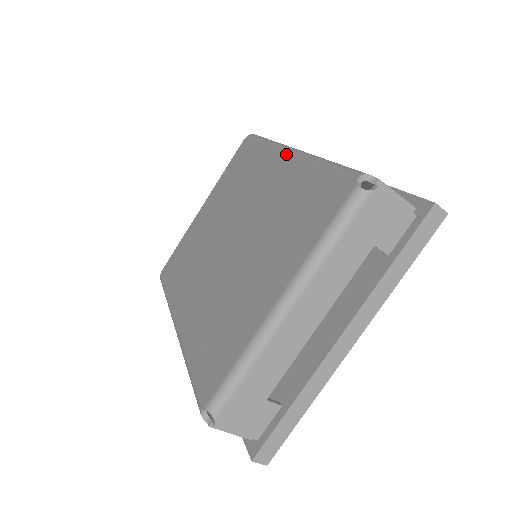
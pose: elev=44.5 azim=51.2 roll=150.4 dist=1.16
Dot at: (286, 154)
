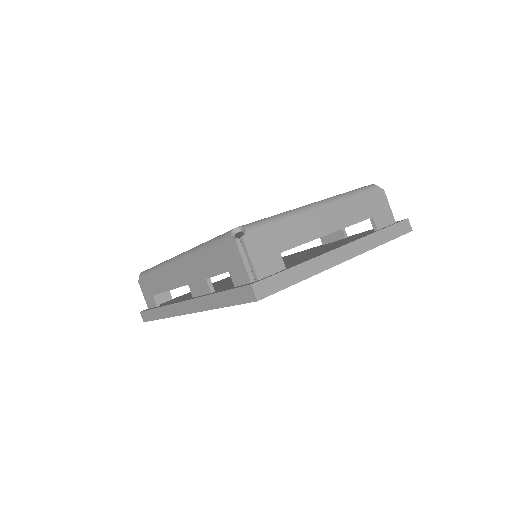
Dot at: occluded
